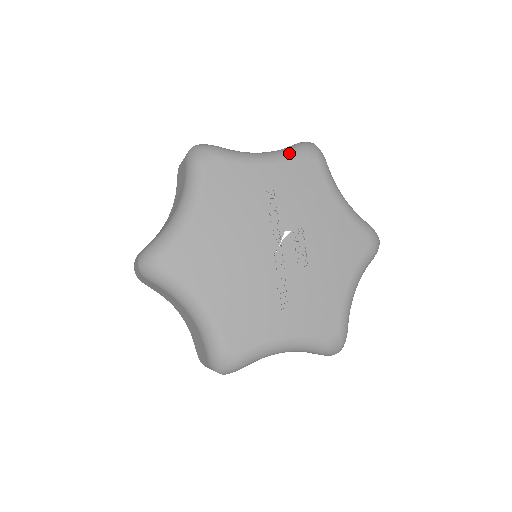
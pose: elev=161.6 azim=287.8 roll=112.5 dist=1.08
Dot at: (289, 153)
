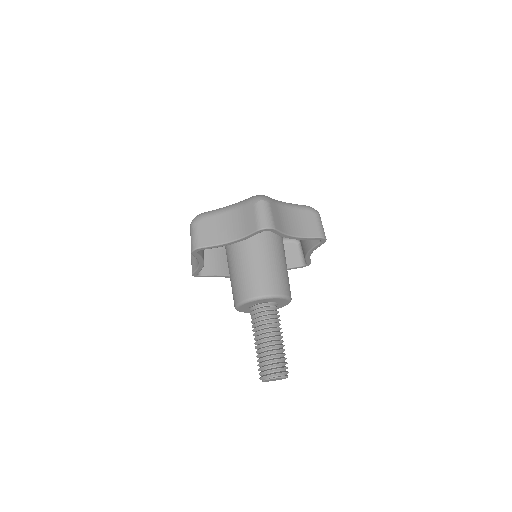
Dot at: occluded
